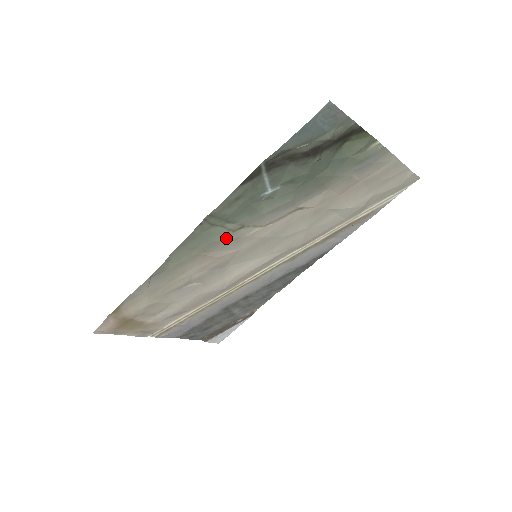
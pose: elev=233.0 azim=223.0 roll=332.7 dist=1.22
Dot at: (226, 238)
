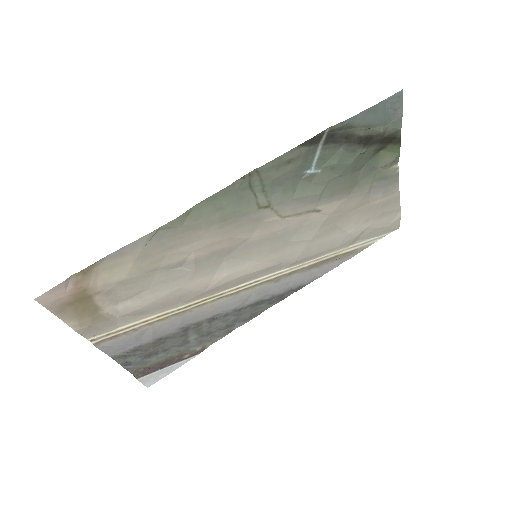
Dot at: (249, 213)
